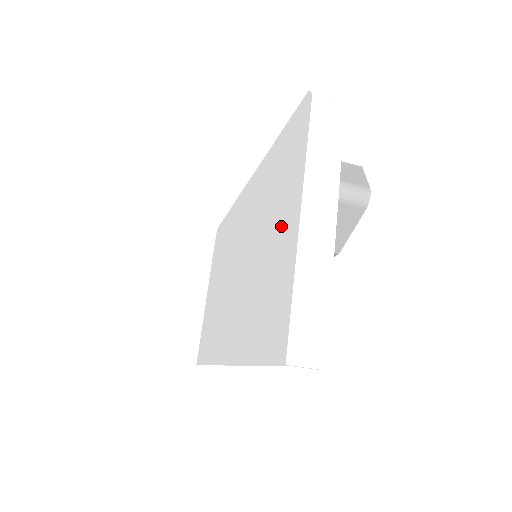
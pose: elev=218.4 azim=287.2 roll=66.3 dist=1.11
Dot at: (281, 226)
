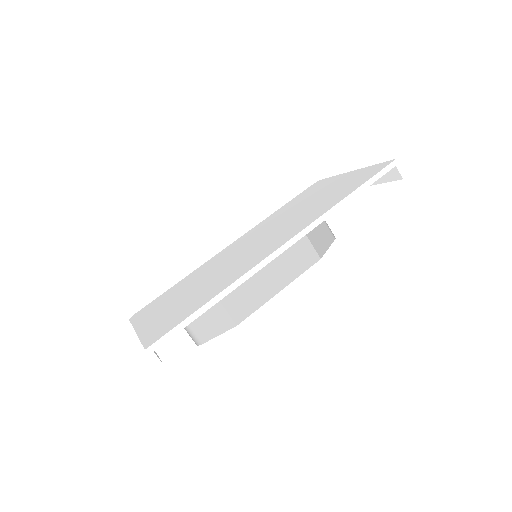
Dot at: (331, 186)
